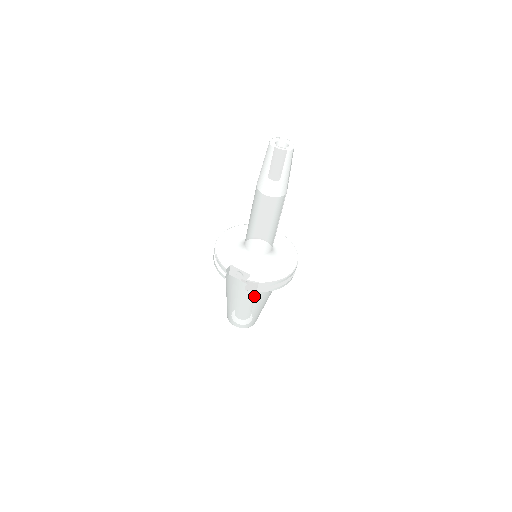
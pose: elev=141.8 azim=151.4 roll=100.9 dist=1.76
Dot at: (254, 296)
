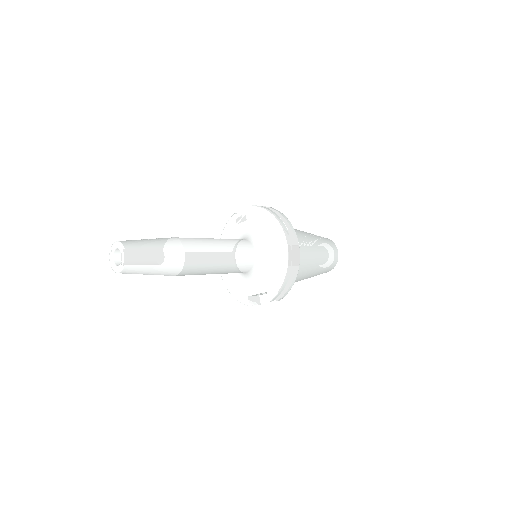
Dot at: (297, 276)
